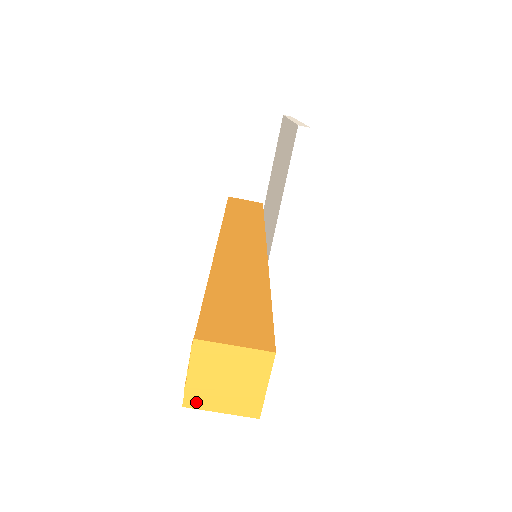
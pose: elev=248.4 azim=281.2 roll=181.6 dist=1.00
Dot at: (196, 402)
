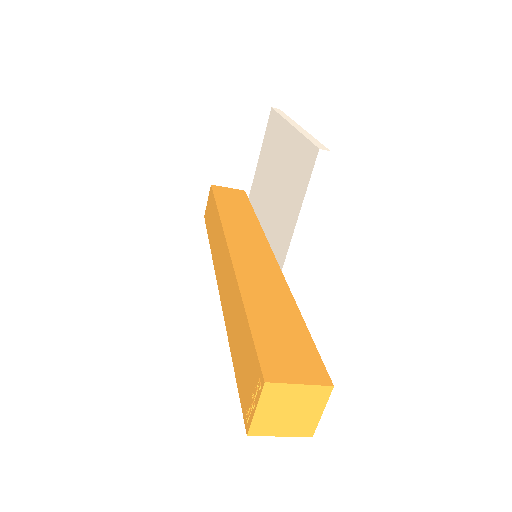
Dot at: (260, 431)
